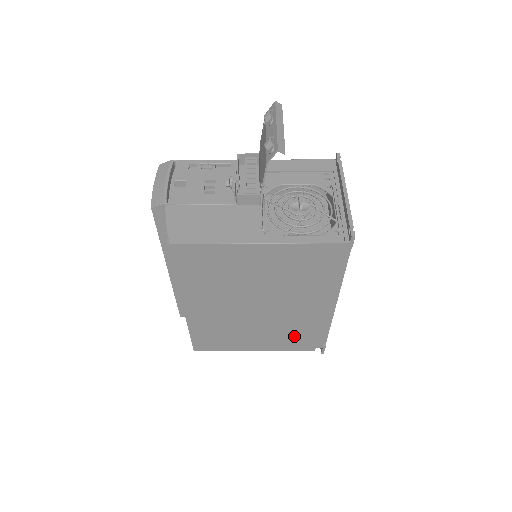
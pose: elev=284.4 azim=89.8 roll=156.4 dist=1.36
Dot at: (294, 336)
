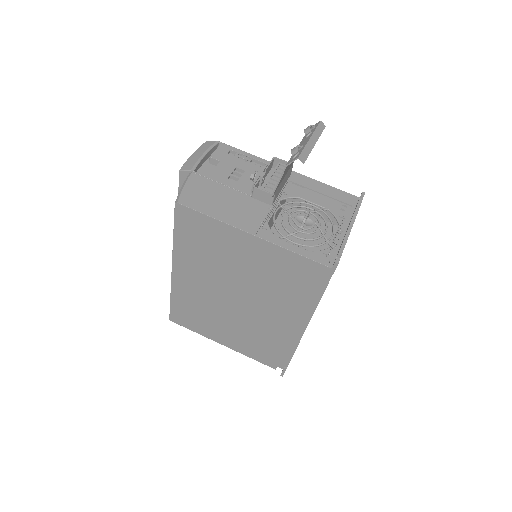
Dot at: (260, 345)
